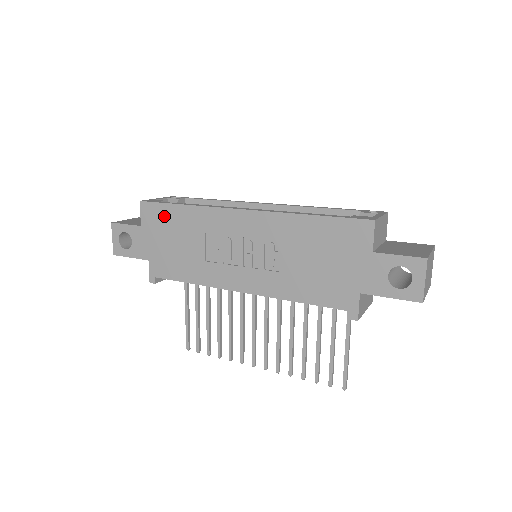
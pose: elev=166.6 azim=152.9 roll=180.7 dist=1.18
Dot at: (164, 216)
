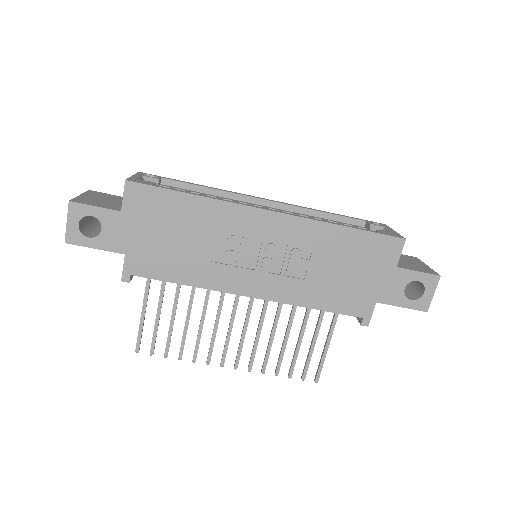
Dot at: (161, 204)
